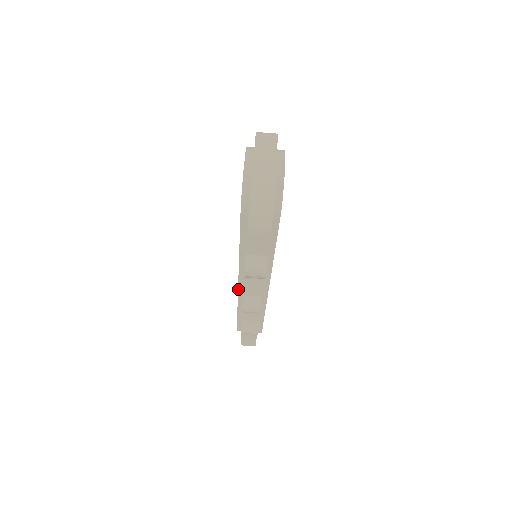
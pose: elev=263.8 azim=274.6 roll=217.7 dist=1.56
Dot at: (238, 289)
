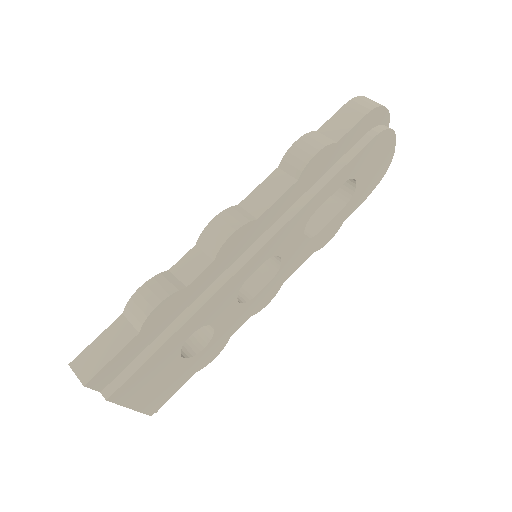
Dot at: occluded
